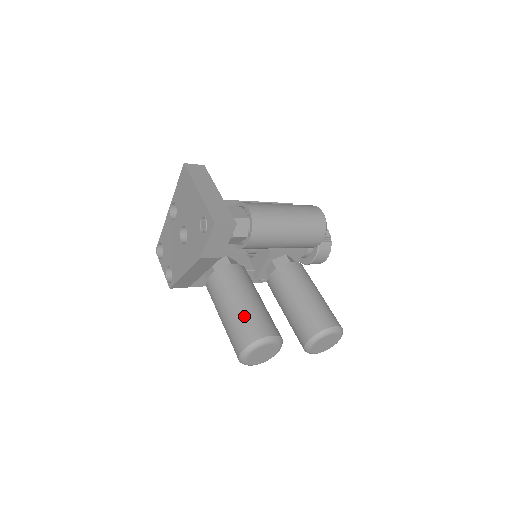
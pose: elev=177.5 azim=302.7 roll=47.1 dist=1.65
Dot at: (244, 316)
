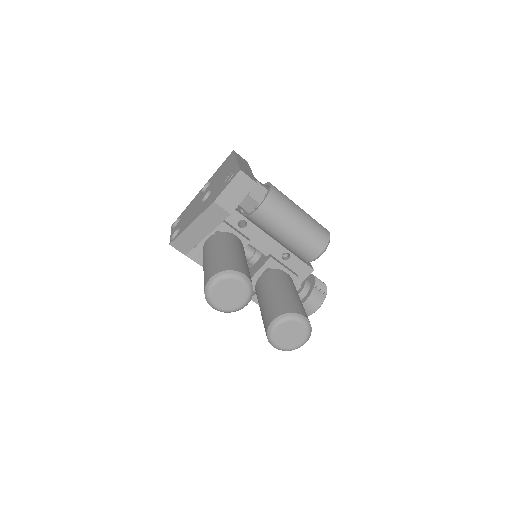
Dot at: (228, 257)
